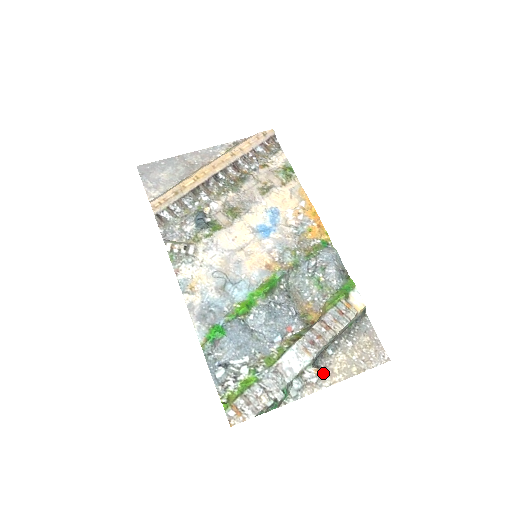
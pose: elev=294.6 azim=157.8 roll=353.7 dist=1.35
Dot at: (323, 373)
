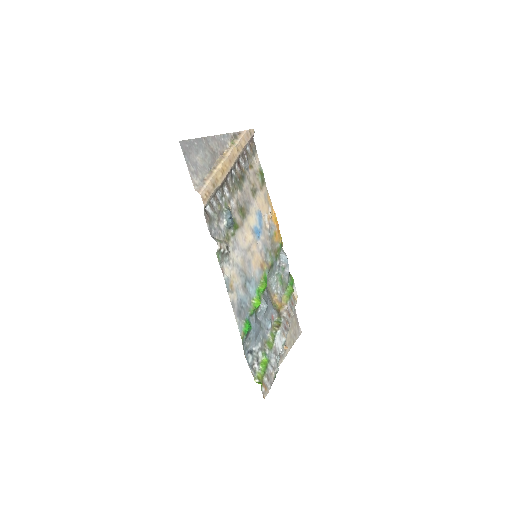
Dot at: occluded
